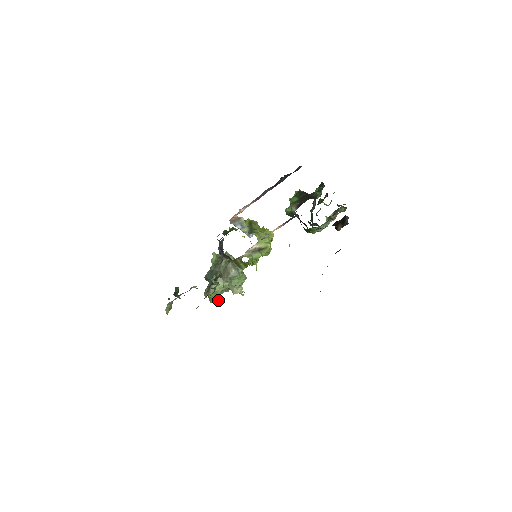
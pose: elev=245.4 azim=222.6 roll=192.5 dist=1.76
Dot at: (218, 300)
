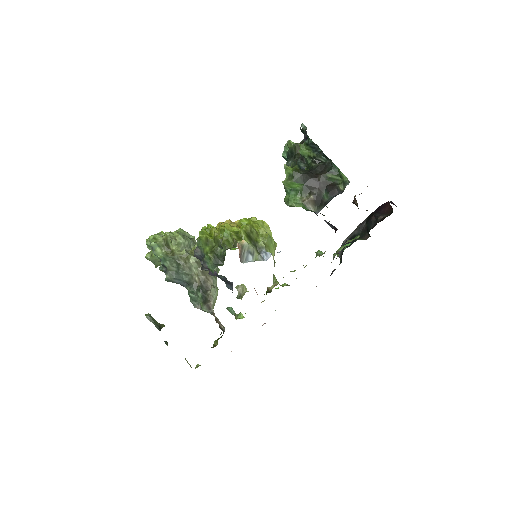
Dot at: occluded
